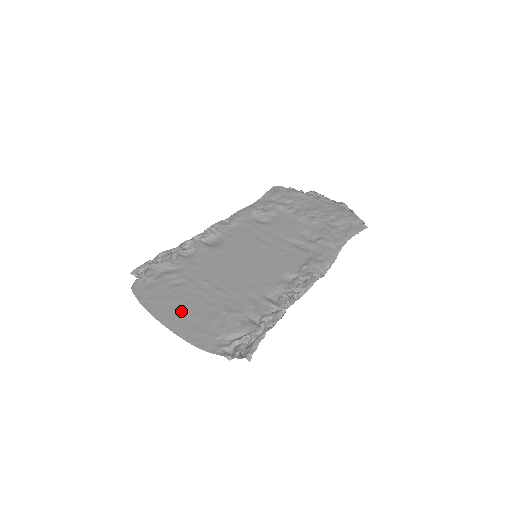
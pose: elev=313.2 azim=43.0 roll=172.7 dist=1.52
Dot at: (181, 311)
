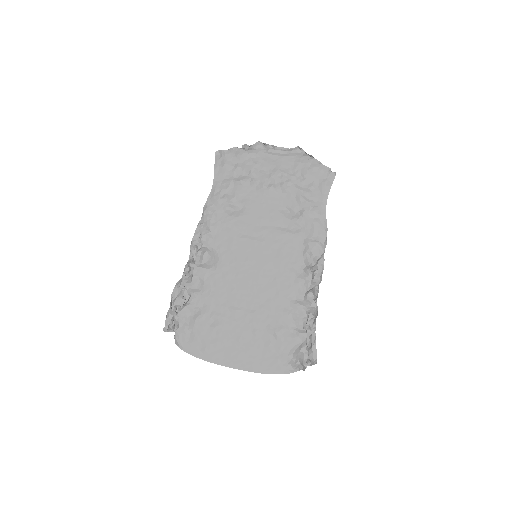
Dot at: (237, 349)
